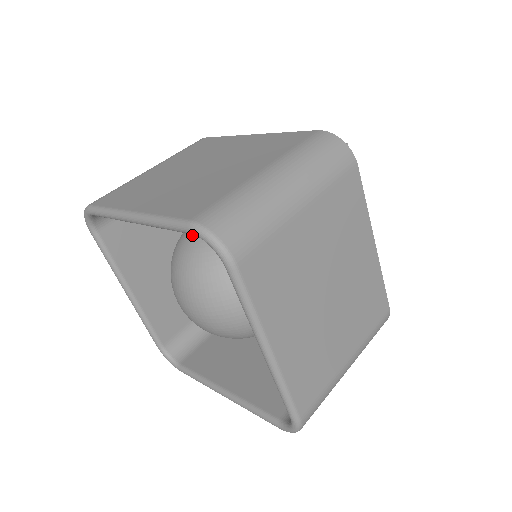
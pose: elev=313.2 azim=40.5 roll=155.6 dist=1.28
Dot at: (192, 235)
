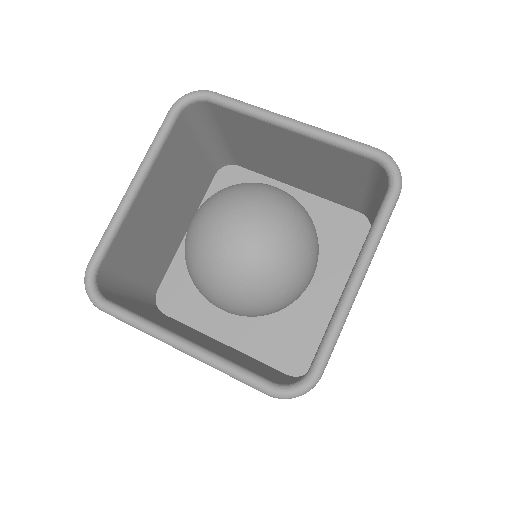
Dot at: (270, 185)
